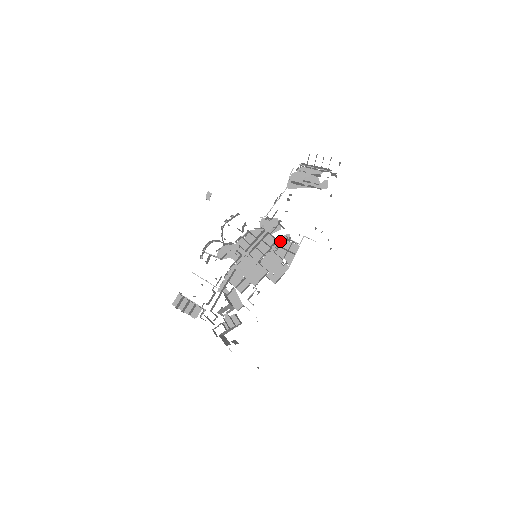
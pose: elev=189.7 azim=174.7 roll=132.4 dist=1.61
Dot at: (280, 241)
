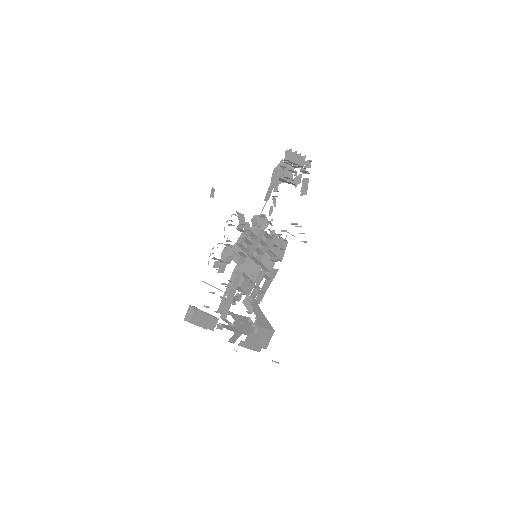
Dot at: (269, 238)
